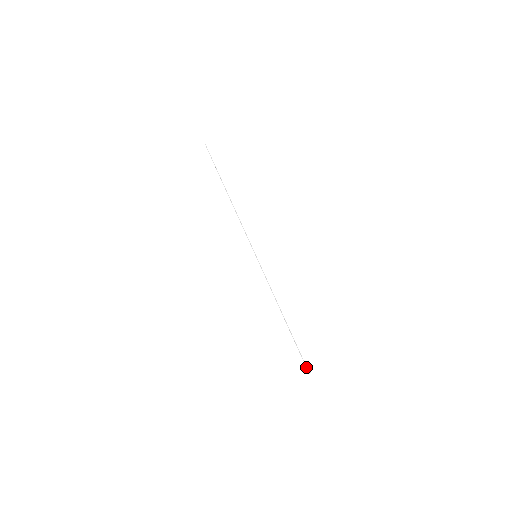
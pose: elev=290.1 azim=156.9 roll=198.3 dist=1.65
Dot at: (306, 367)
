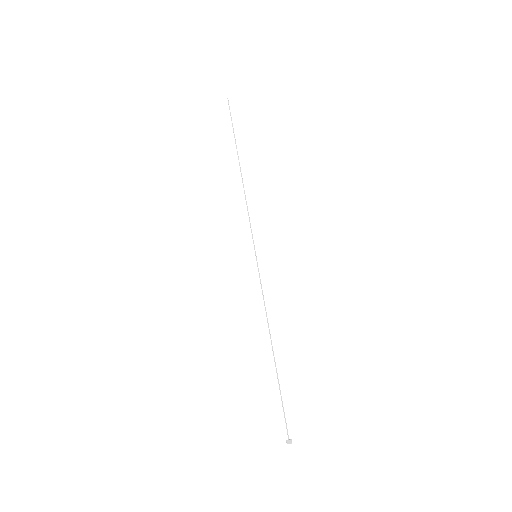
Dot at: occluded
